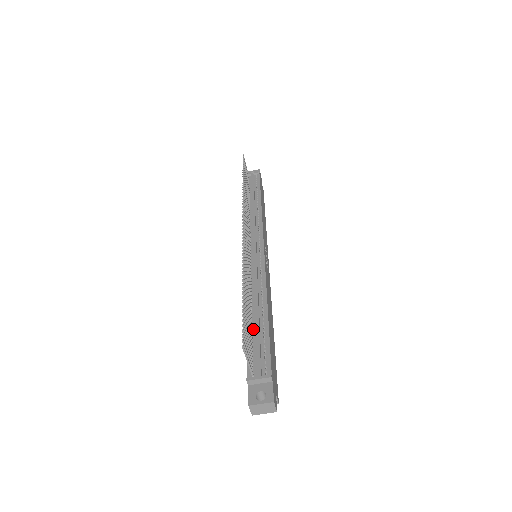
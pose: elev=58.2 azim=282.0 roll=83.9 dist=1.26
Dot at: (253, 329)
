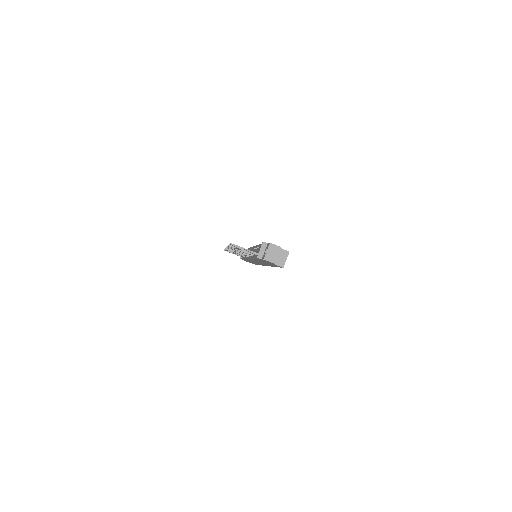
Dot at: occluded
